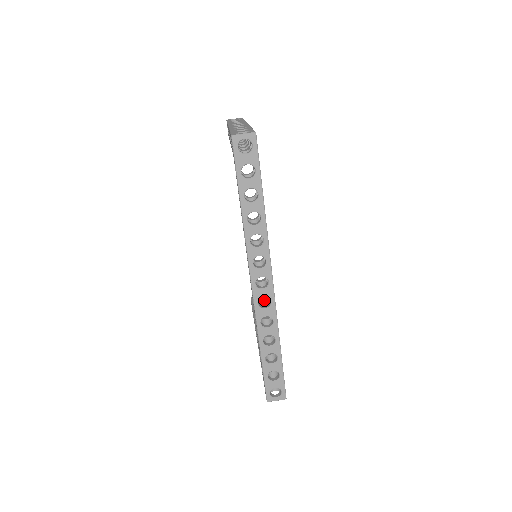
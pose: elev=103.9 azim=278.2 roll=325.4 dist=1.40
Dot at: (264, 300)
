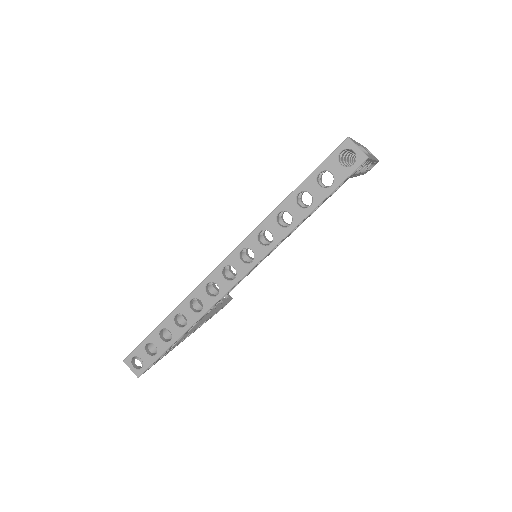
Dot at: (216, 289)
